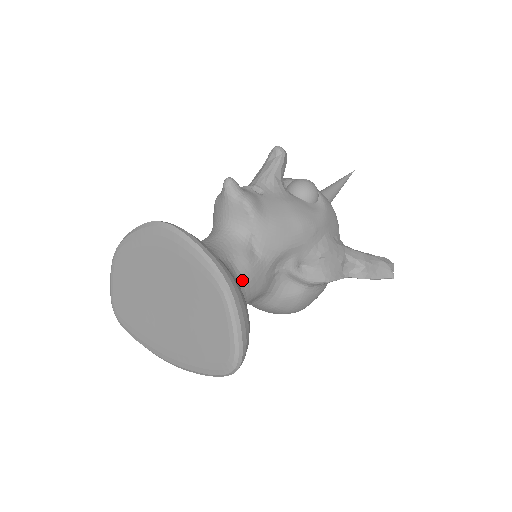
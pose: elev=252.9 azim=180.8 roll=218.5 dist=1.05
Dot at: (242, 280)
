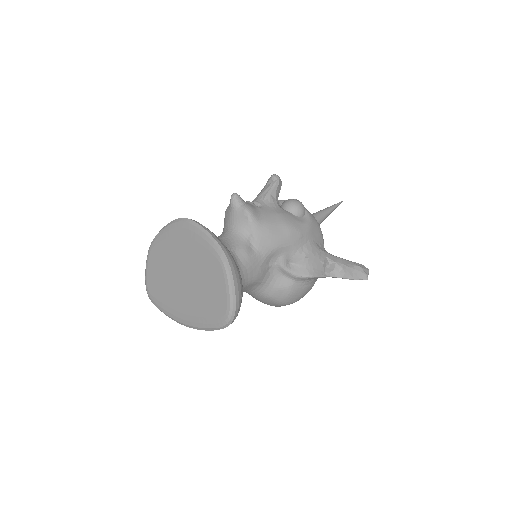
Dot at: (241, 266)
